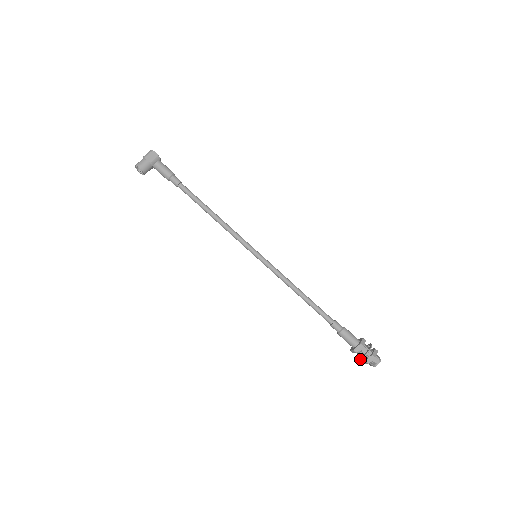
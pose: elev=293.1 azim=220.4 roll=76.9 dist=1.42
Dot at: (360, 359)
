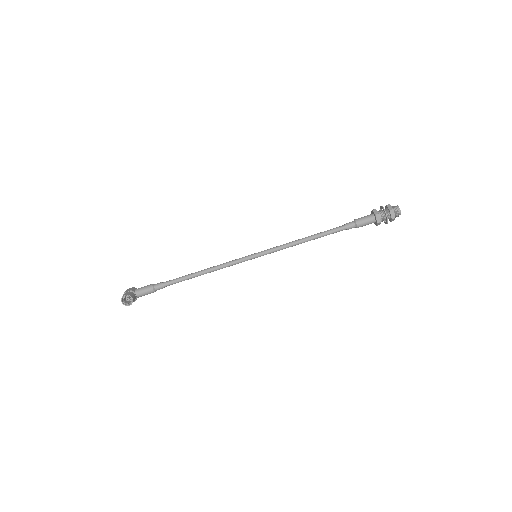
Dot at: (386, 213)
